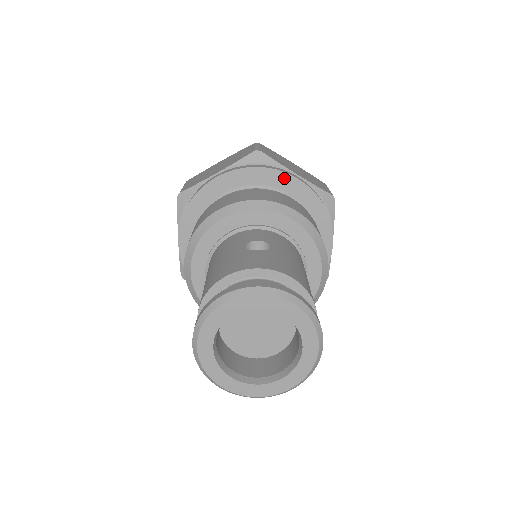
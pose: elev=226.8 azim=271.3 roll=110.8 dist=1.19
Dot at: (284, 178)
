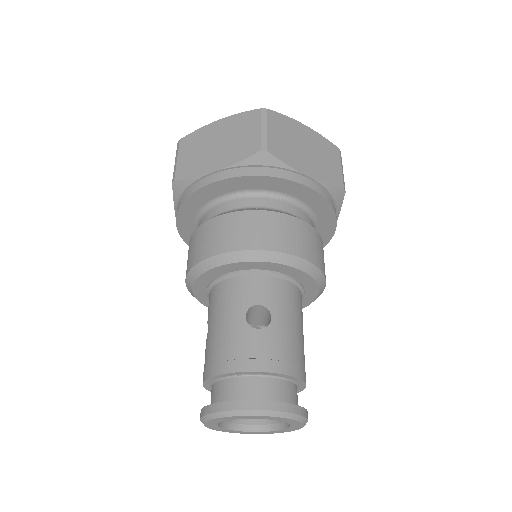
Dot at: (292, 185)
